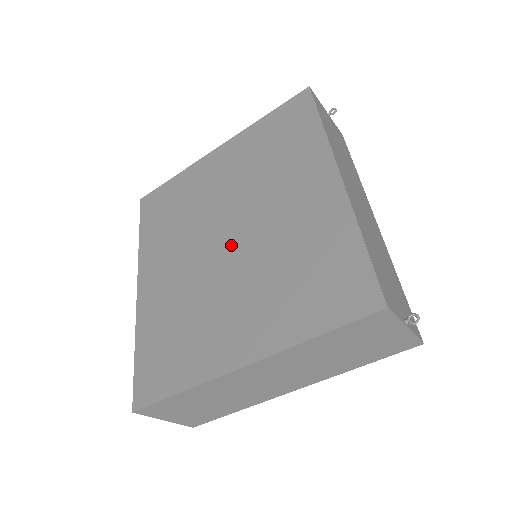
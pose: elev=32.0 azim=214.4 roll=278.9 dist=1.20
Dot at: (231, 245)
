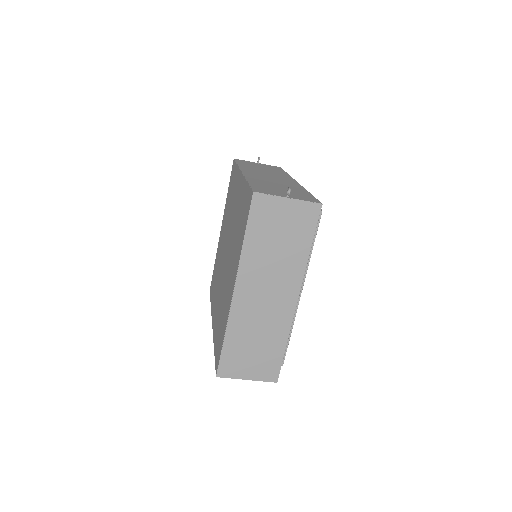
Dot at: (227, 254)
